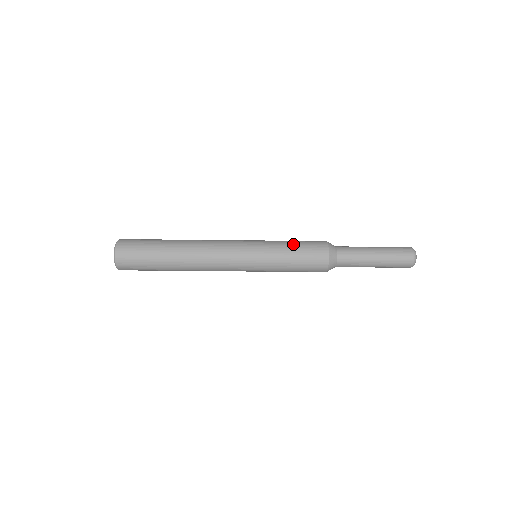
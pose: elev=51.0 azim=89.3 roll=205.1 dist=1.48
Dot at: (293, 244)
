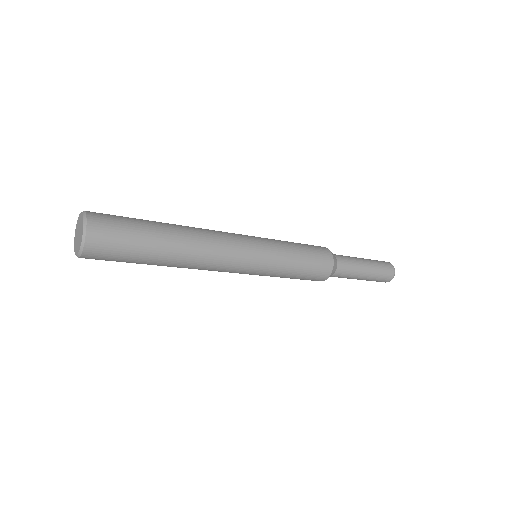
Dot at: (300, 247)
